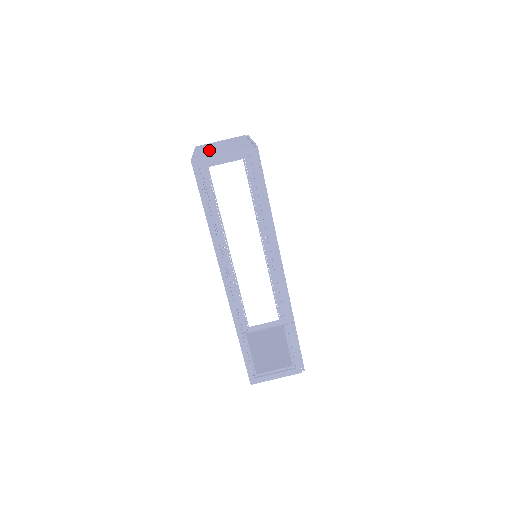
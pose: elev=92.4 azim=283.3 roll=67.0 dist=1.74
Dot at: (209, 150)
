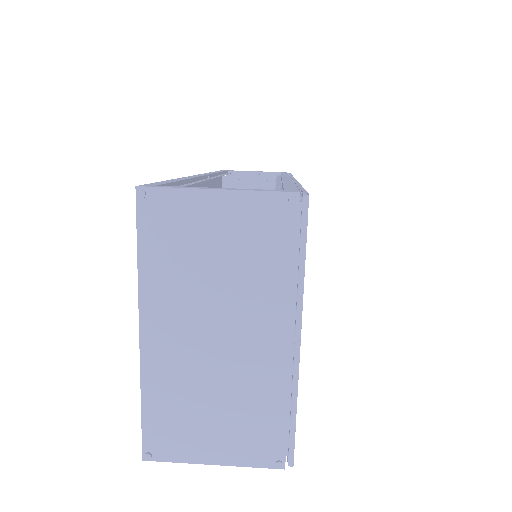
Dot at: occluded
